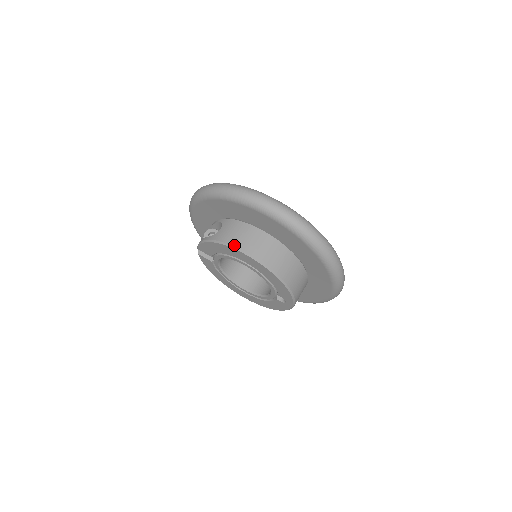
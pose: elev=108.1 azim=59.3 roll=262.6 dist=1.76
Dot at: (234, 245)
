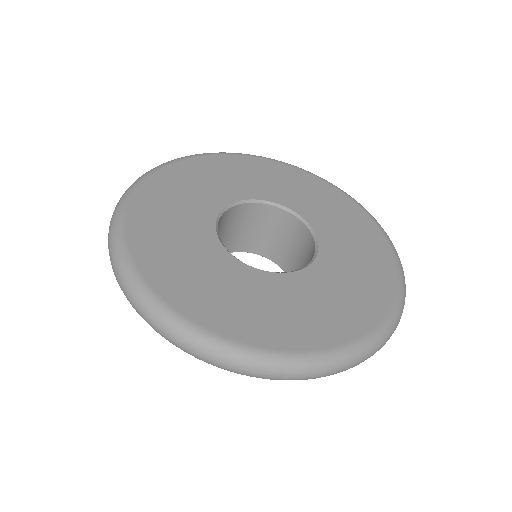
Dot at: occluded
